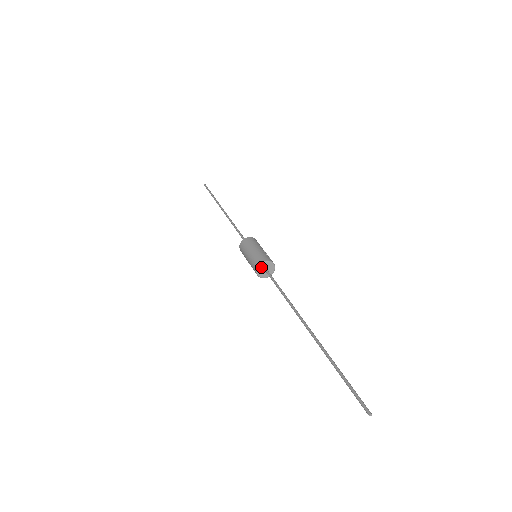
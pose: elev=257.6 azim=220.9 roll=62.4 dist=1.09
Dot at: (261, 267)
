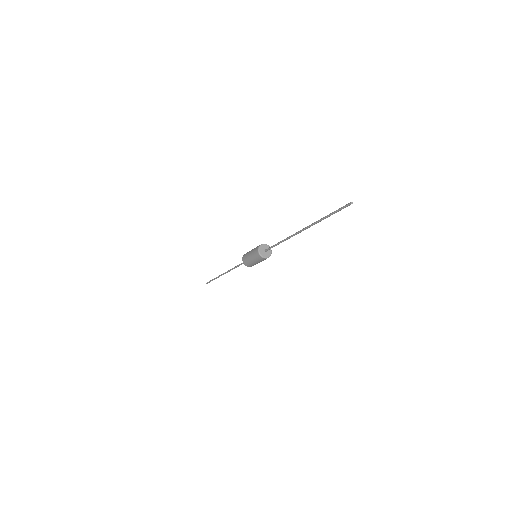
Dot at: (261, 252)
